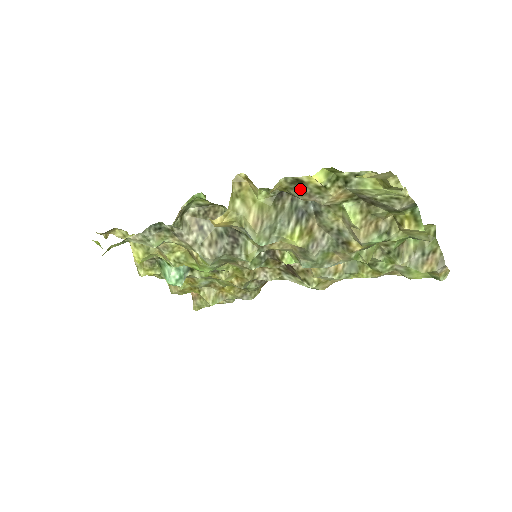
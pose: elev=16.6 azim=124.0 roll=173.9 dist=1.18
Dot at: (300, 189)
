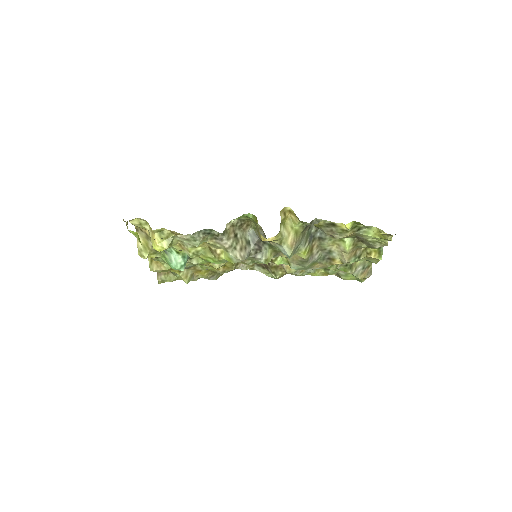
Dot at: (330, 228)
